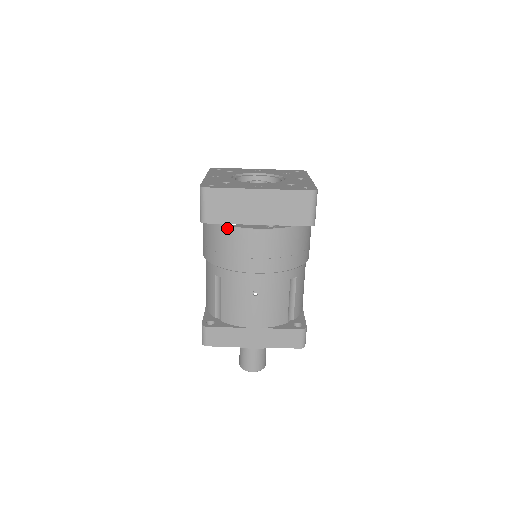
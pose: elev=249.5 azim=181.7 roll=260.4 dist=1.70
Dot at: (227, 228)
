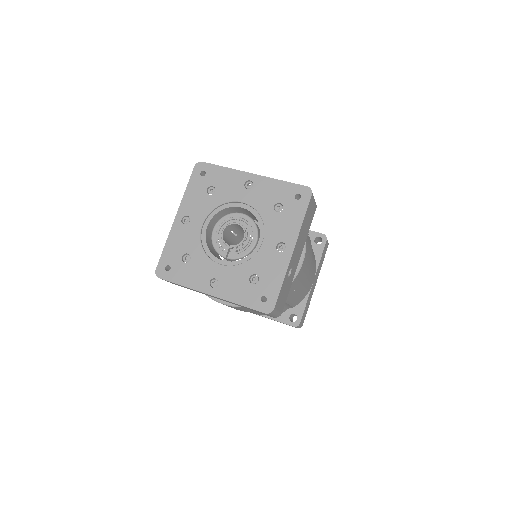
Dot at: occluded
